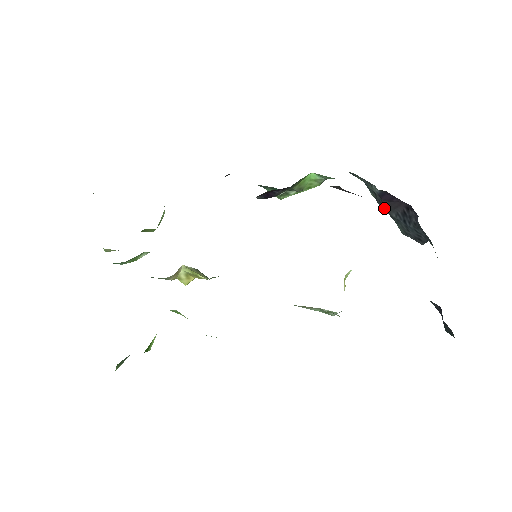
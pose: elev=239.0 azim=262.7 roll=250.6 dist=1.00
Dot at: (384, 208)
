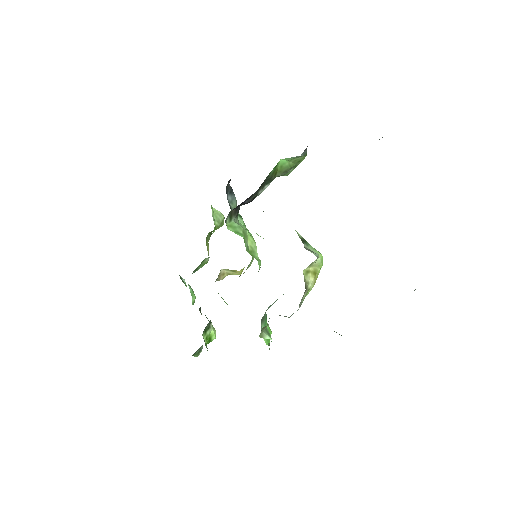
Dot at: occluded
